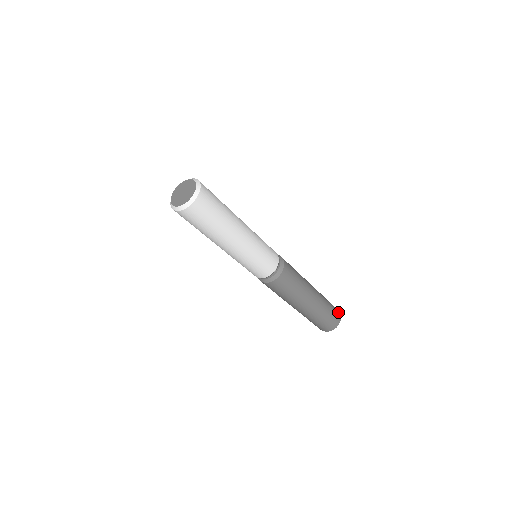
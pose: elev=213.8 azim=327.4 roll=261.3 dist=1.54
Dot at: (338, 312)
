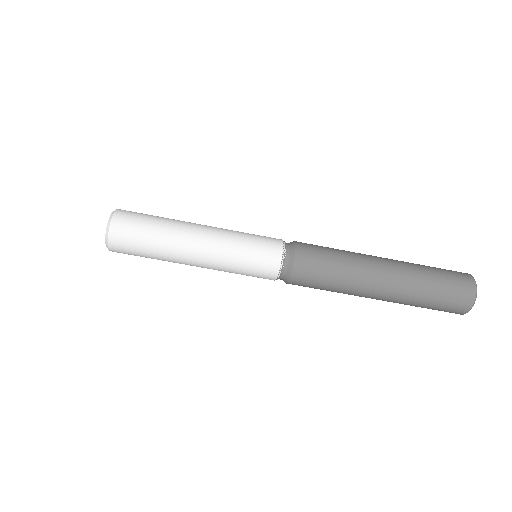
Dot at: (466, 278)
